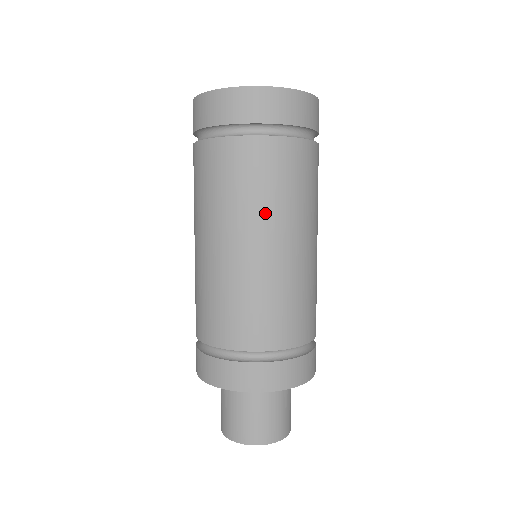
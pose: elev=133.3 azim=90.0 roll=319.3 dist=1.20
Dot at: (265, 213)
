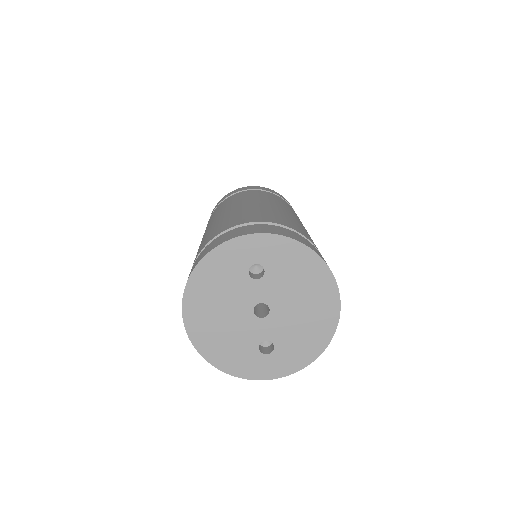
Dot at: occluded
